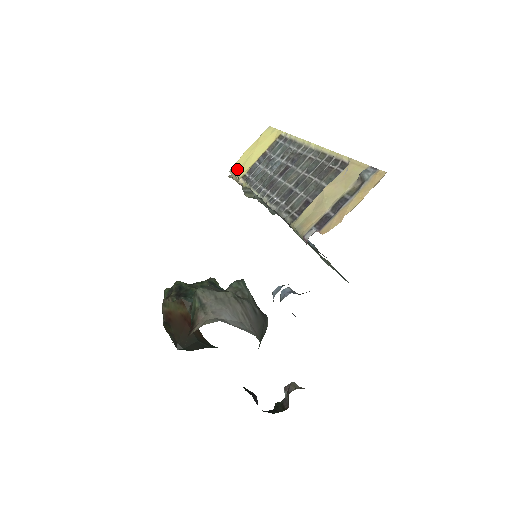
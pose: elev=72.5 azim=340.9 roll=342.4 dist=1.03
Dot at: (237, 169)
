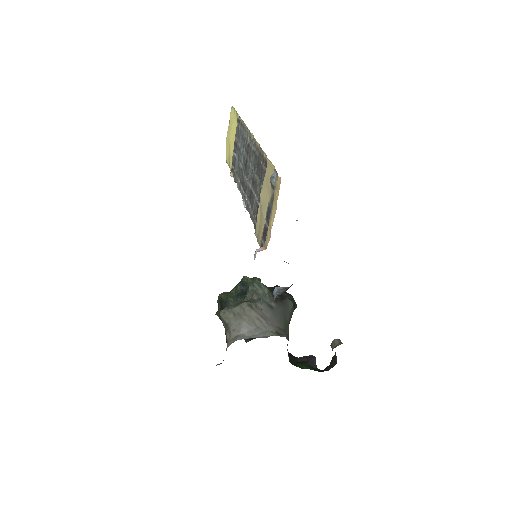
Dot at: (227, 161)
